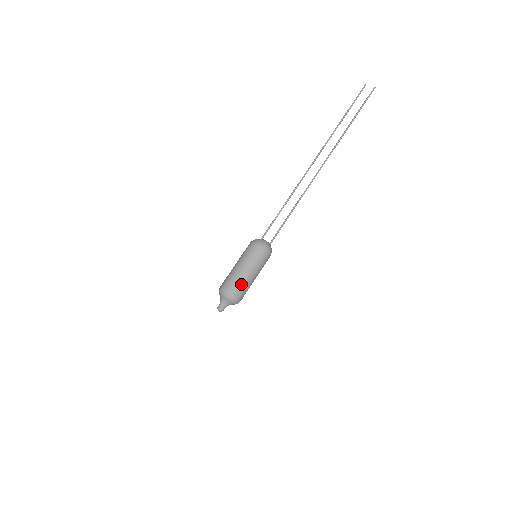
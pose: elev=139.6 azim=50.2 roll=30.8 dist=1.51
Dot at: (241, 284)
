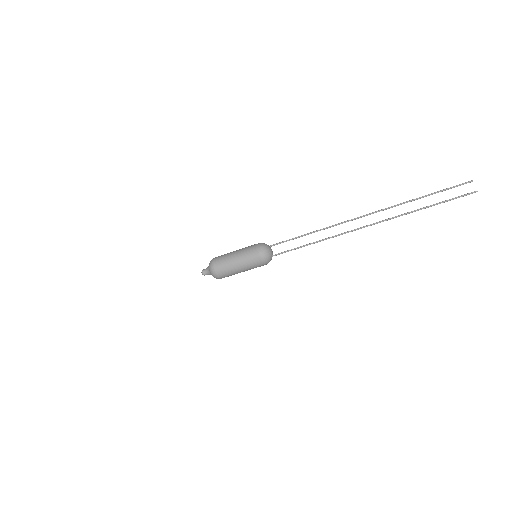
Dot at: (227, 270)
